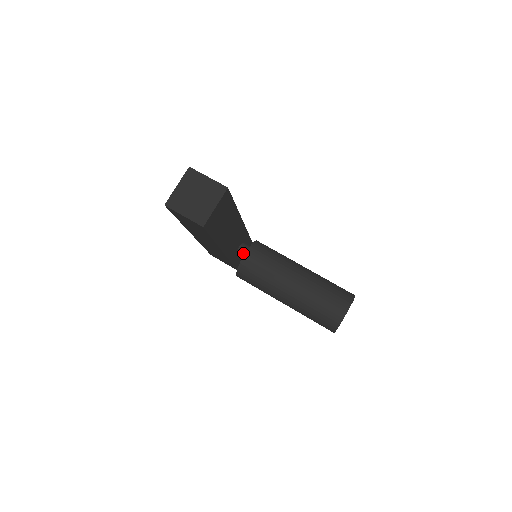
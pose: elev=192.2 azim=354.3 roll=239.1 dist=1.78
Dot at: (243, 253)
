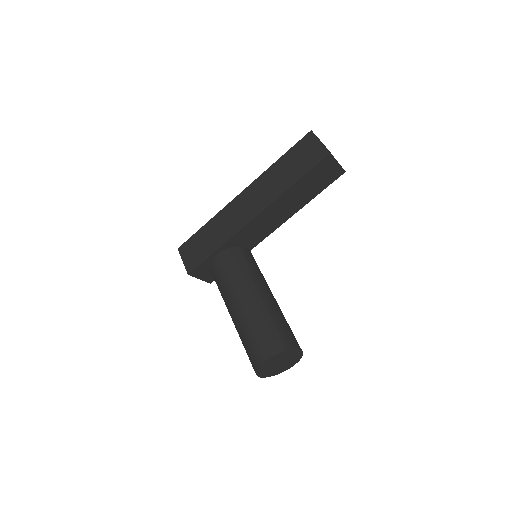
Dot at: occluded
